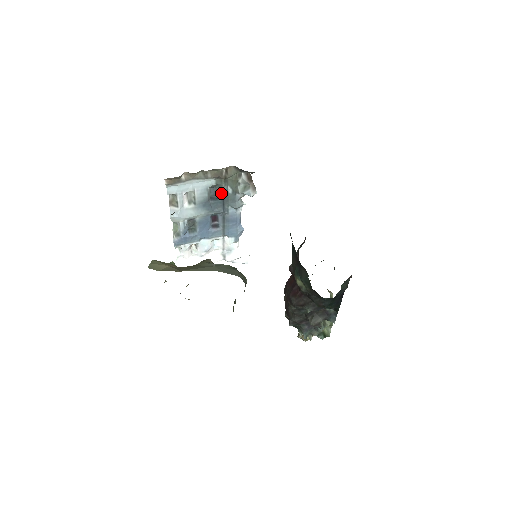
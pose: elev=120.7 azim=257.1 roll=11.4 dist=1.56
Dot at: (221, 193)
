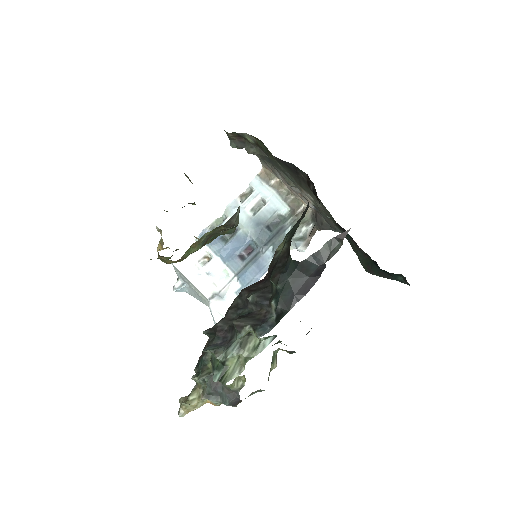
Dot at: (279, 228)
